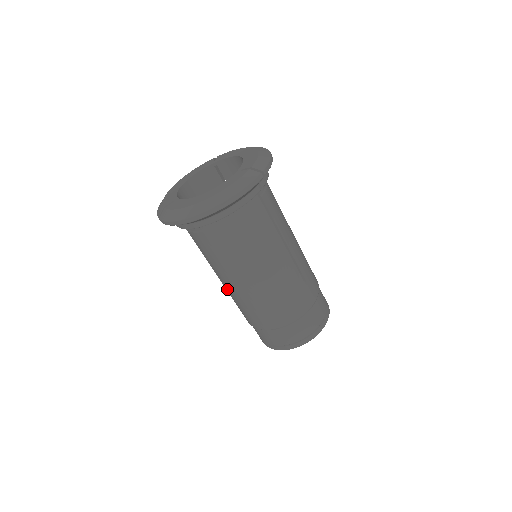
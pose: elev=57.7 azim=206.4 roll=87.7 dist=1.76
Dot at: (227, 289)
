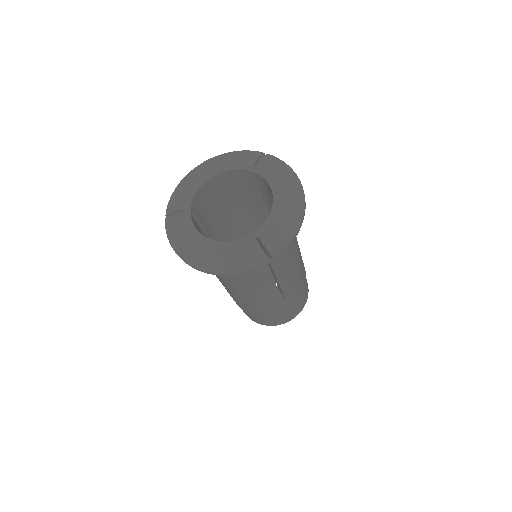
Dot at: occluded
